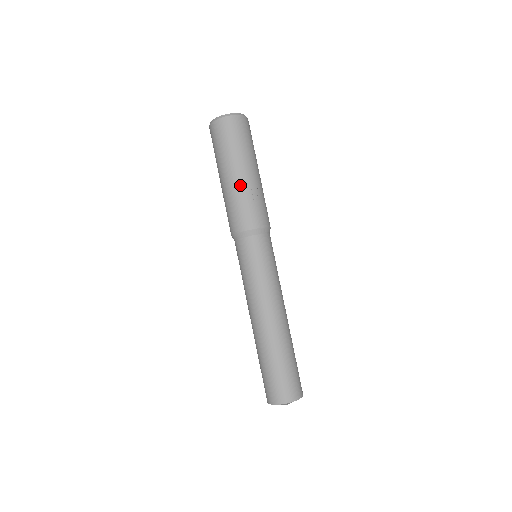
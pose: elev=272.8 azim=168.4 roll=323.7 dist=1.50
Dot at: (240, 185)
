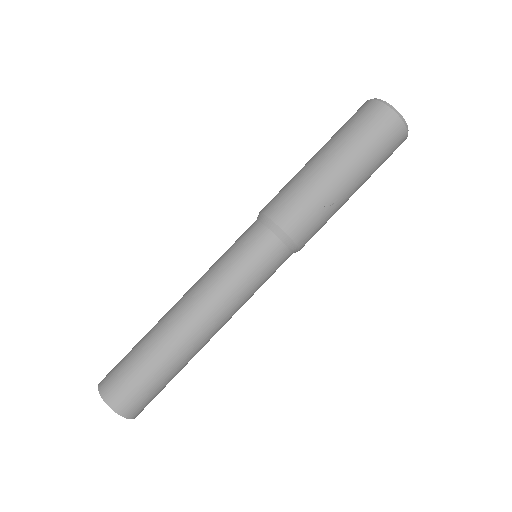
Dot at: (322, 179)
